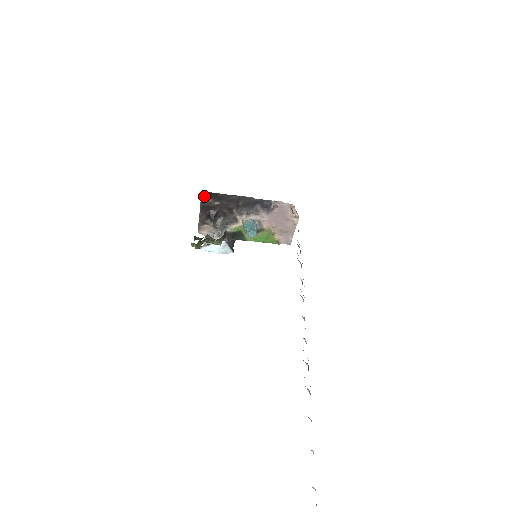
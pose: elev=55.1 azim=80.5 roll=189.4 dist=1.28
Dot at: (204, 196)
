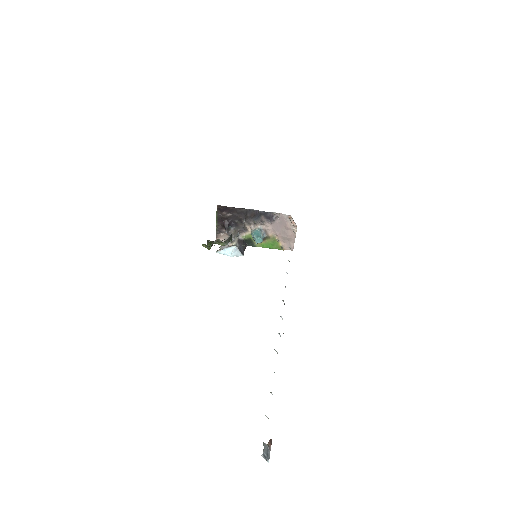
Dot at: (219, 209)
